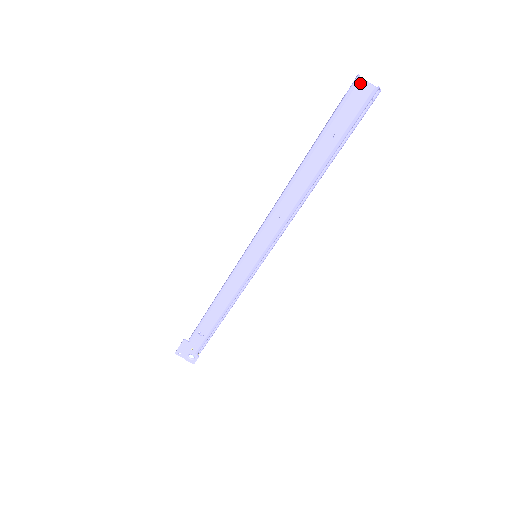
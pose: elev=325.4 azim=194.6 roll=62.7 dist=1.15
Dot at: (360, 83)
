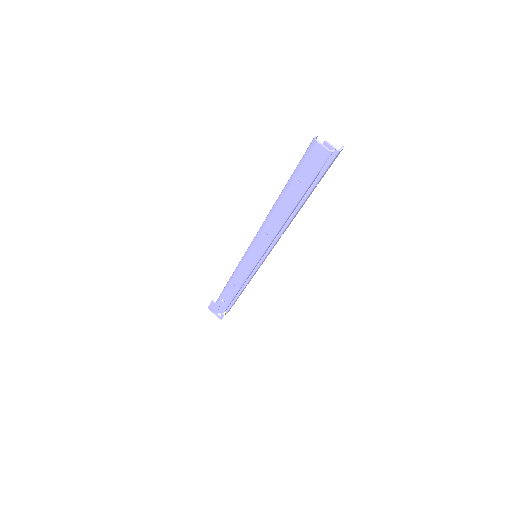
Dot at: (316, 145)
